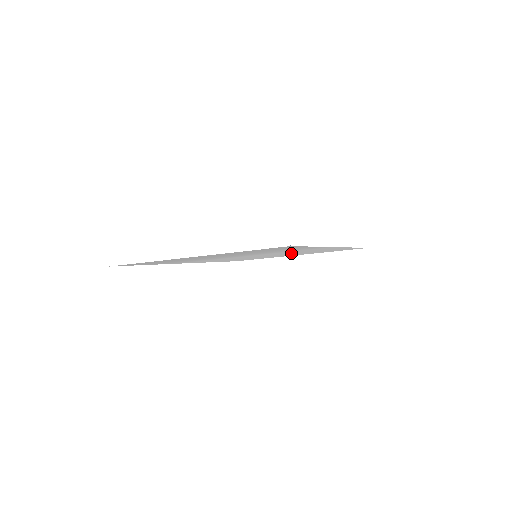
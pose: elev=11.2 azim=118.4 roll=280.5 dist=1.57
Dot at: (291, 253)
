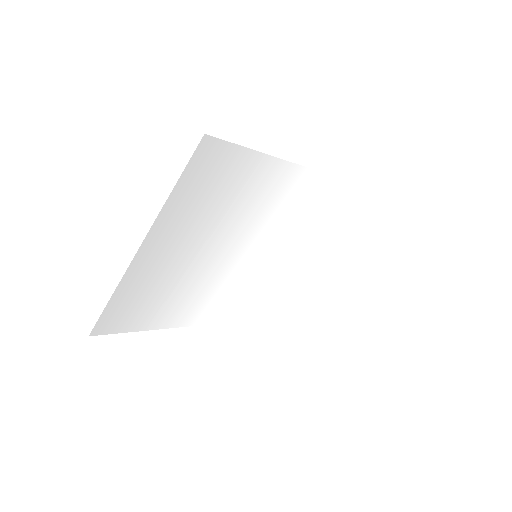
Dot at: (296, 237)
